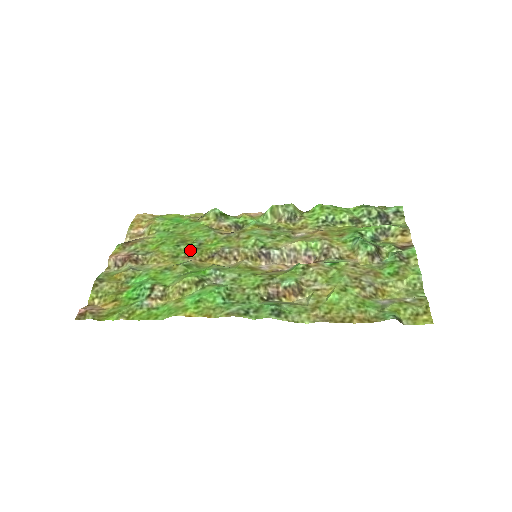
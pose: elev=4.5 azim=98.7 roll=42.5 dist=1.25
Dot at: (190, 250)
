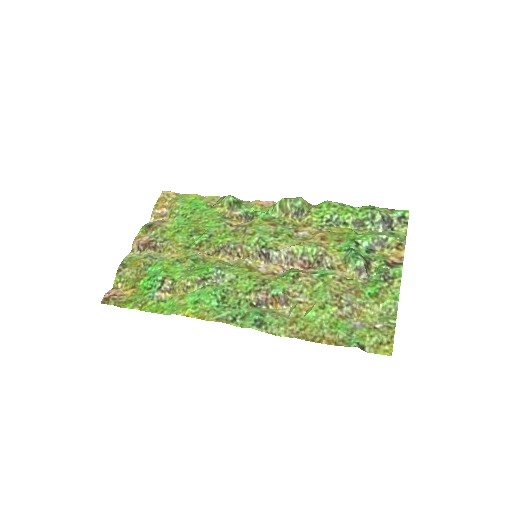
Dot at: (200, 242)
